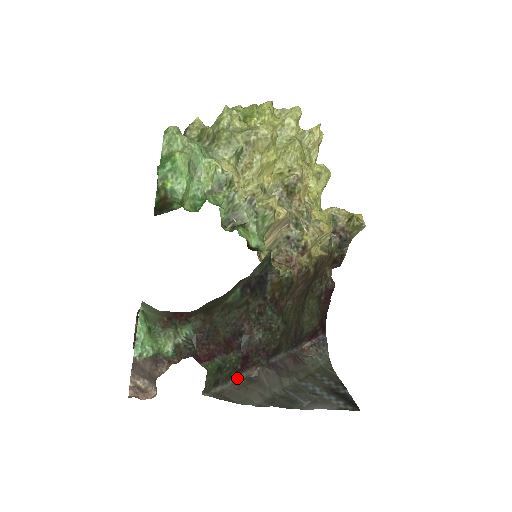
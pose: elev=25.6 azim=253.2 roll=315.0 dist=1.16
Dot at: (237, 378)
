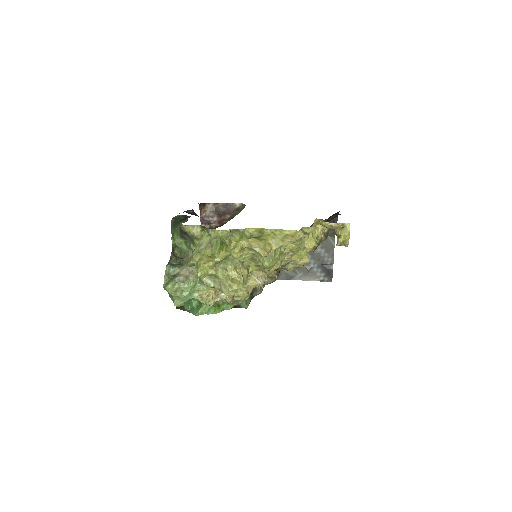
Dot at: occluded
